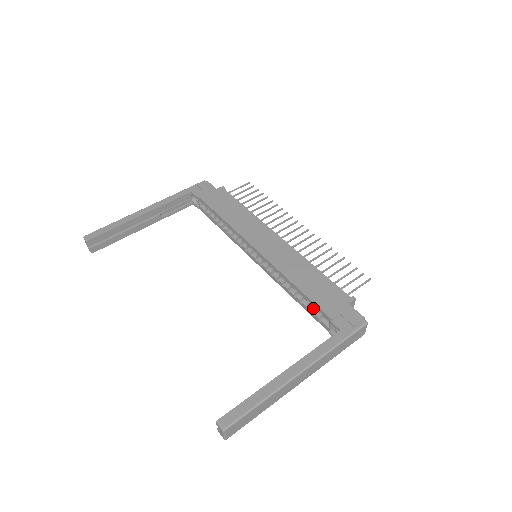
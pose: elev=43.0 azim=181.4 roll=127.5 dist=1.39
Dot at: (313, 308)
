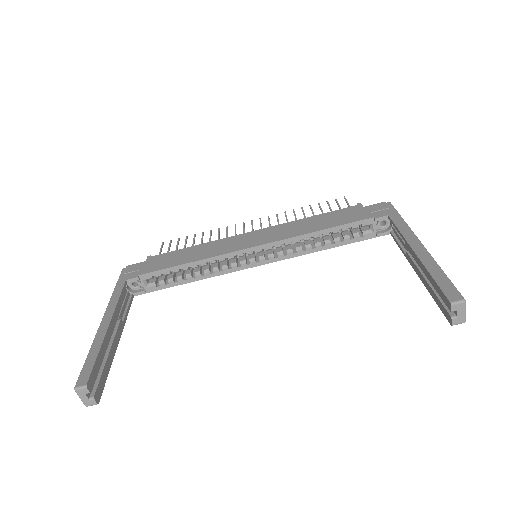
Dot at: (347, 235)
